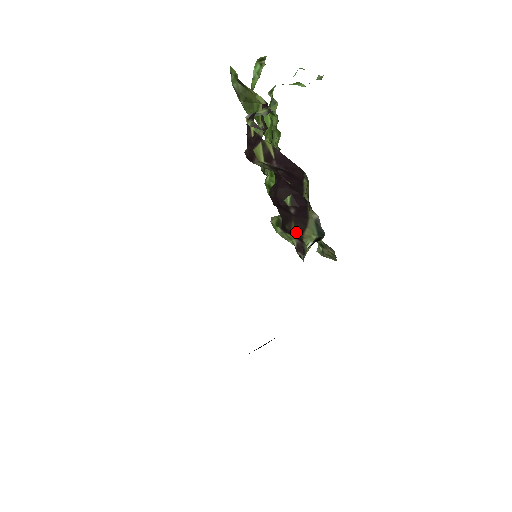
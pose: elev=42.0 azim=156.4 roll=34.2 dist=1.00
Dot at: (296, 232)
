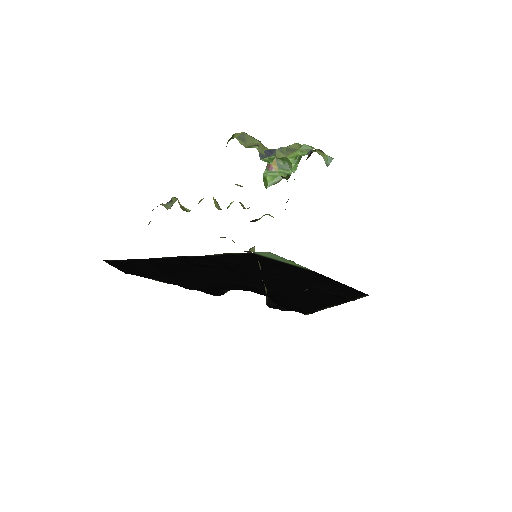
Dot at: occluded
